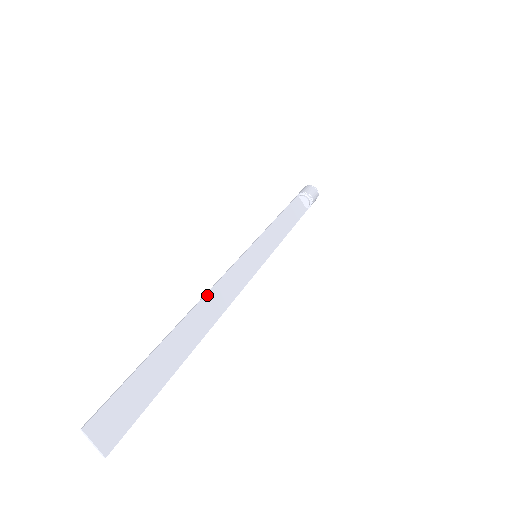
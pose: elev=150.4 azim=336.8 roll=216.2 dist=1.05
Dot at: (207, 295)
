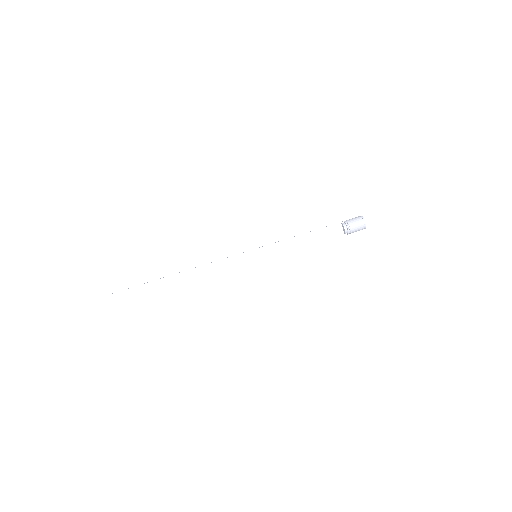
Dot at: (200, 267)
